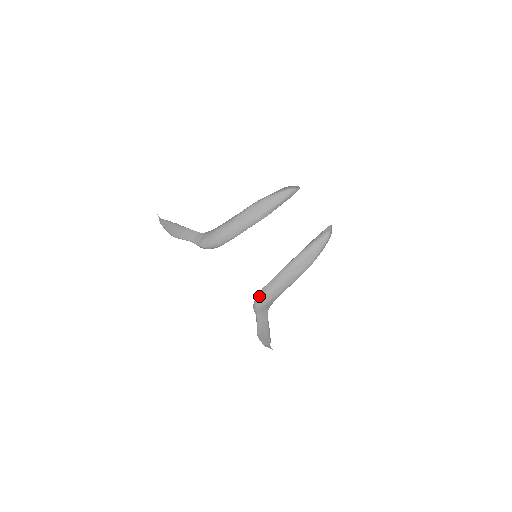
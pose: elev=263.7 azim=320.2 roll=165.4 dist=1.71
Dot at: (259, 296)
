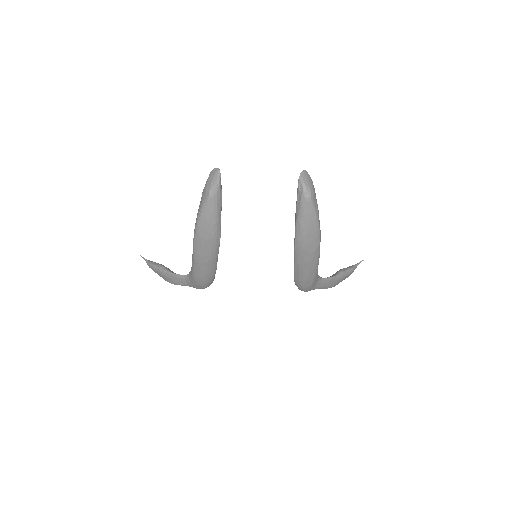
Dot at: (298, 286)
